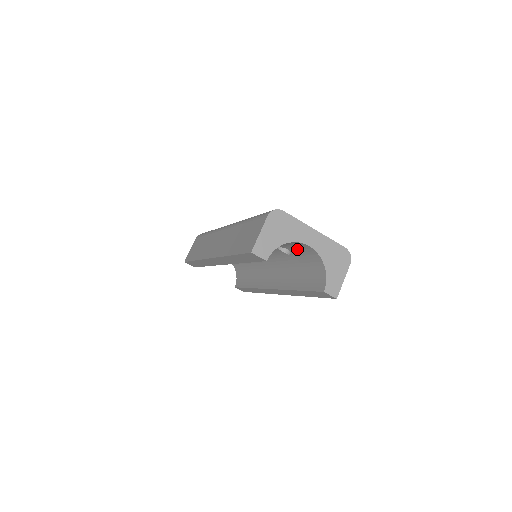
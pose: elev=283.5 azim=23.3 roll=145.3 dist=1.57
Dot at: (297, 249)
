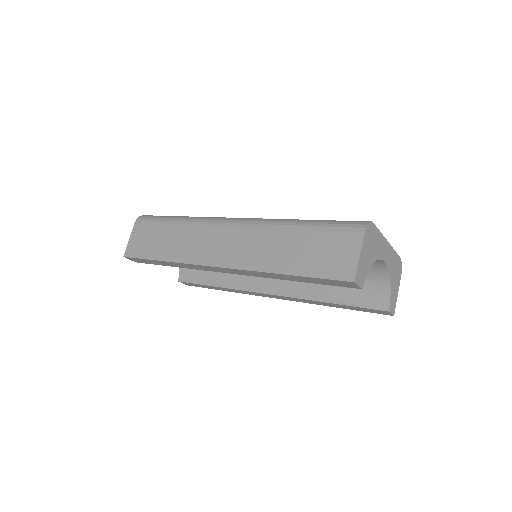
Dot at: occluded
